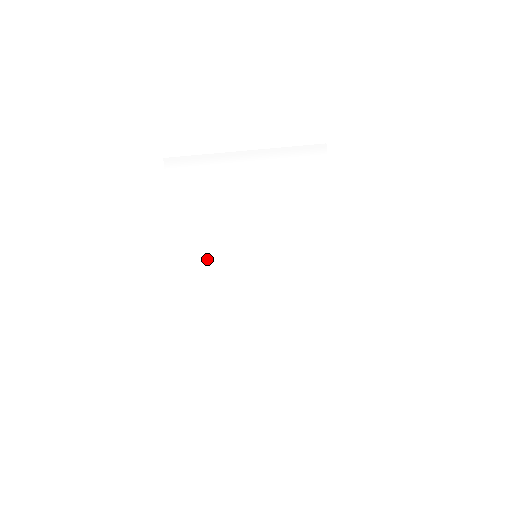
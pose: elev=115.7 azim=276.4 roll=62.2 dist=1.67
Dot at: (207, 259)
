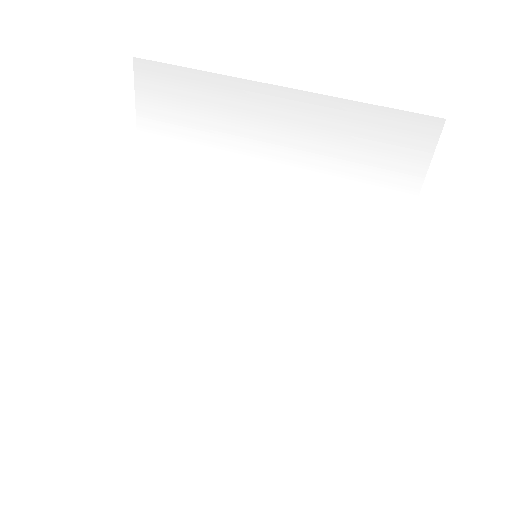
Dot at: (186, 234)
